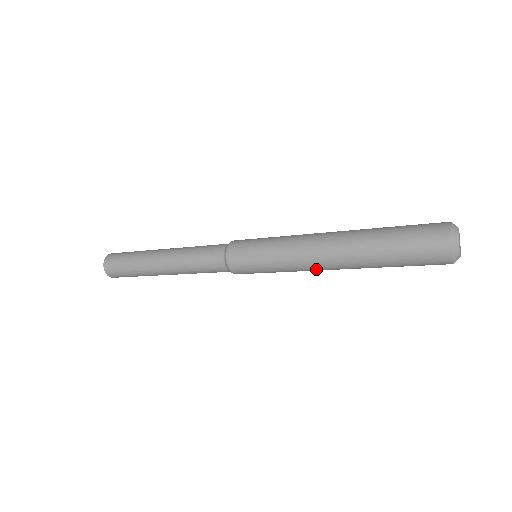
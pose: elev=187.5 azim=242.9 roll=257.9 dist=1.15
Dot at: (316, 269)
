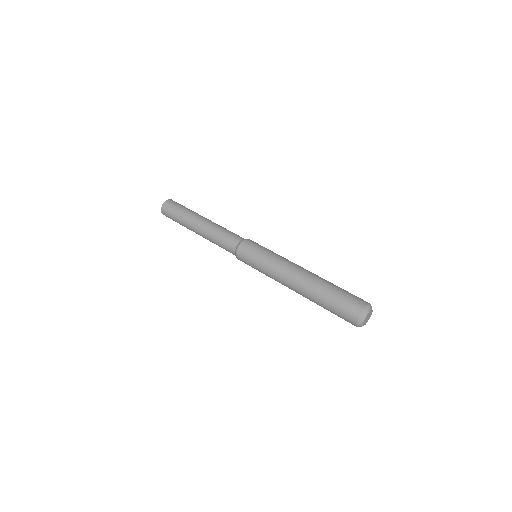
Dot at: occluded
